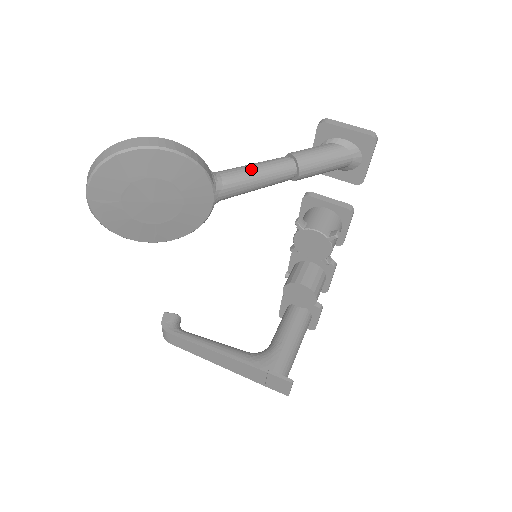
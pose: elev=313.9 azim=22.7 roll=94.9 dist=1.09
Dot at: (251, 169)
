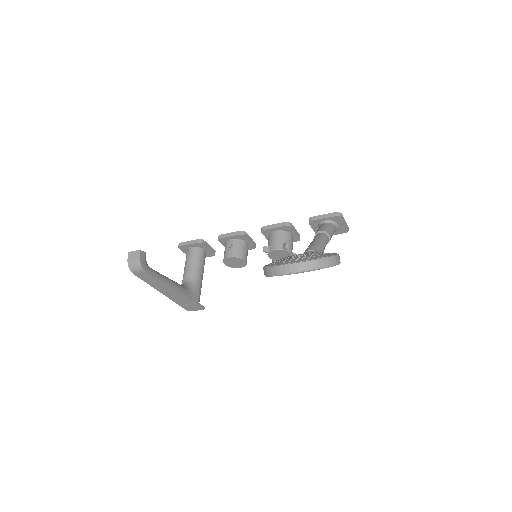
Dot at: (324, 248)
